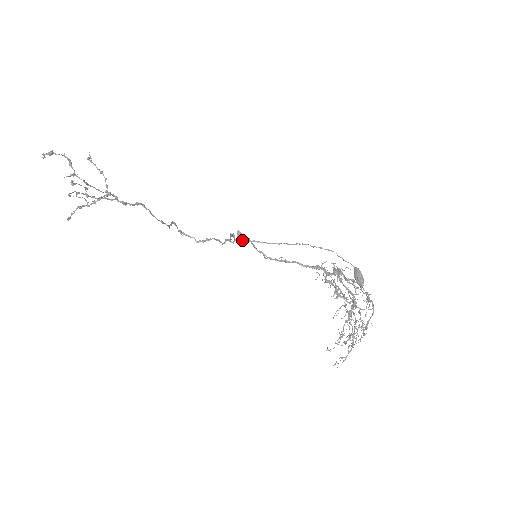
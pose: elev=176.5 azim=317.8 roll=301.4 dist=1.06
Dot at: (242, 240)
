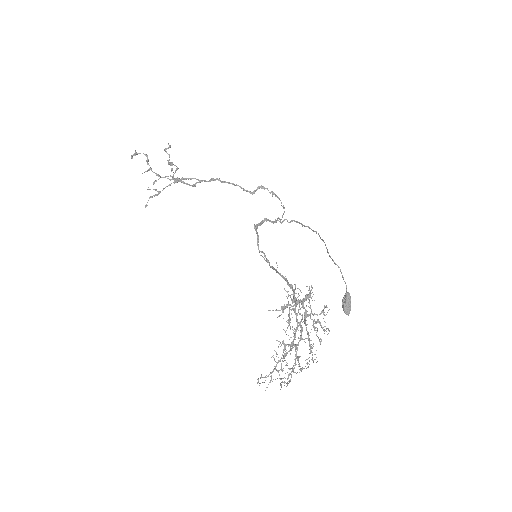
Dot at: (292, 220)
